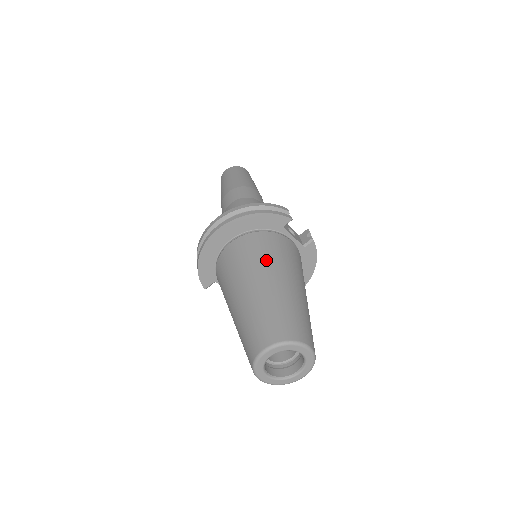
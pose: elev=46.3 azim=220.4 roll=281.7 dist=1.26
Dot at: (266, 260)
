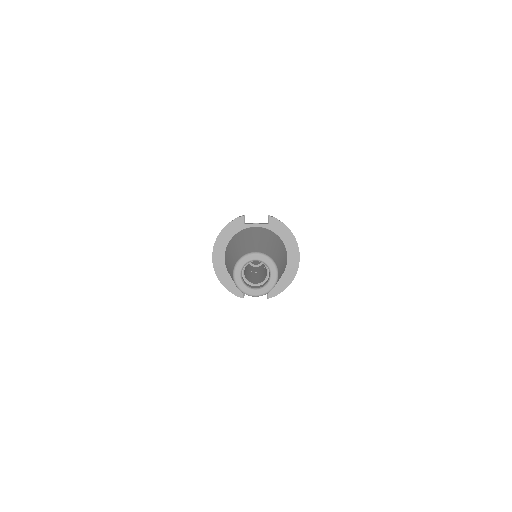
Dot at: (234, 243)
